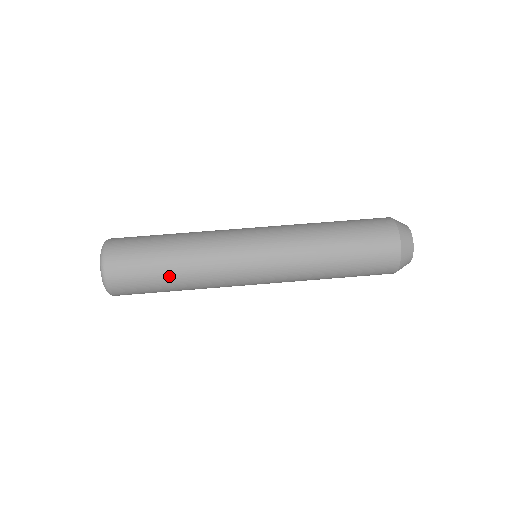
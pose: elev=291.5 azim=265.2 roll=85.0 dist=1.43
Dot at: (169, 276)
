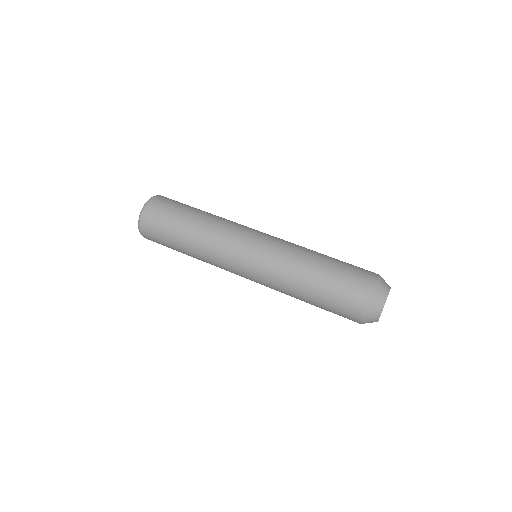
Dot at: (182, 239)
